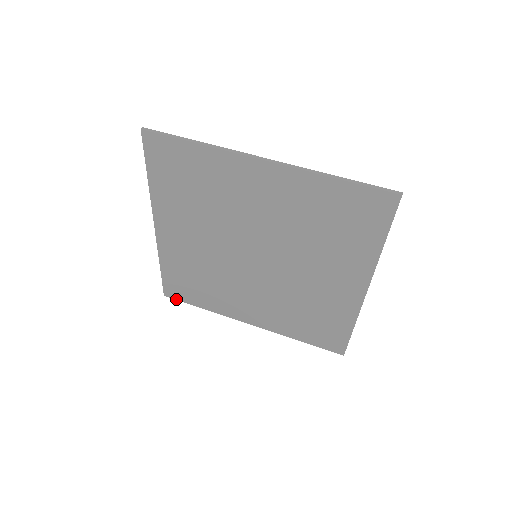
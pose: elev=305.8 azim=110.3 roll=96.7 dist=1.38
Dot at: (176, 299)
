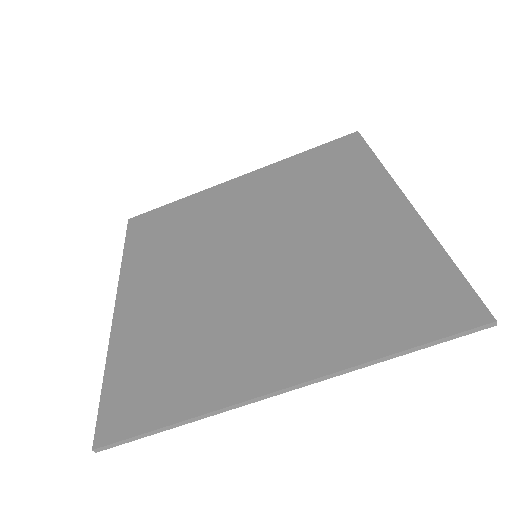
Dot at: occluded
